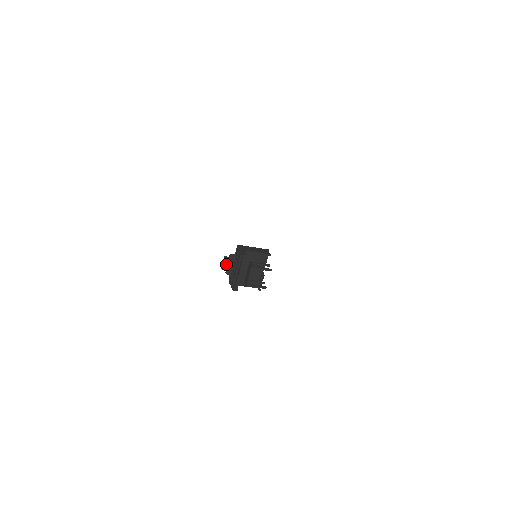
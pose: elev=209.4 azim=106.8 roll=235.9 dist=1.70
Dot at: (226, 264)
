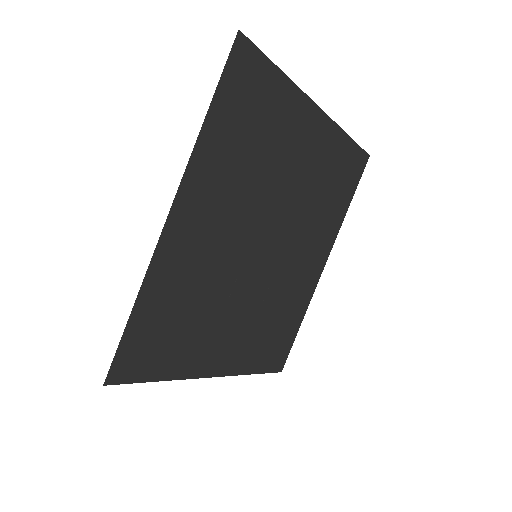
Dot at: occluded
